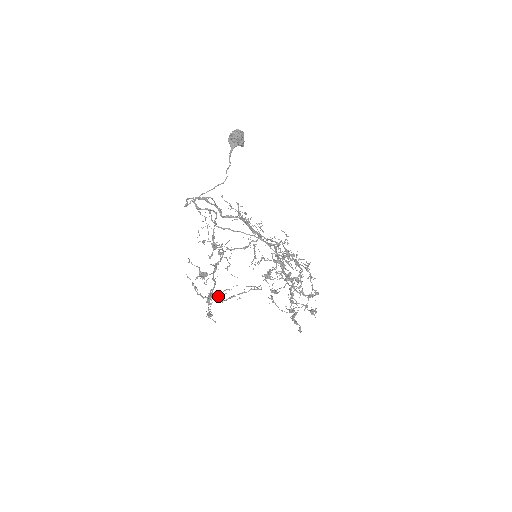
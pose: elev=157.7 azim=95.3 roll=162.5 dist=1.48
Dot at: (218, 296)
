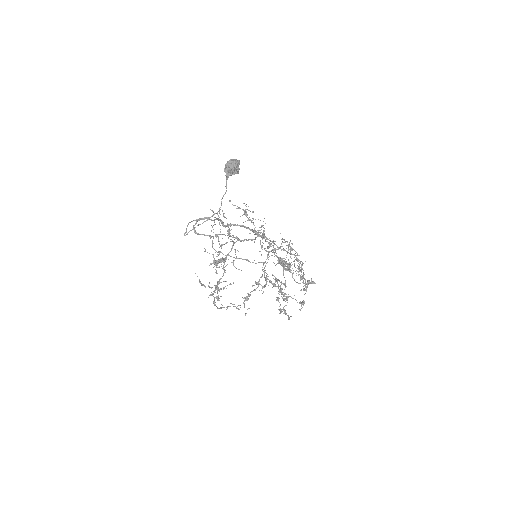
Dot at: (214, 301)
